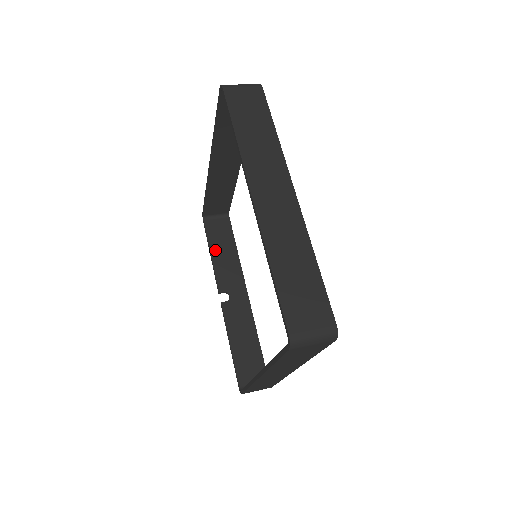
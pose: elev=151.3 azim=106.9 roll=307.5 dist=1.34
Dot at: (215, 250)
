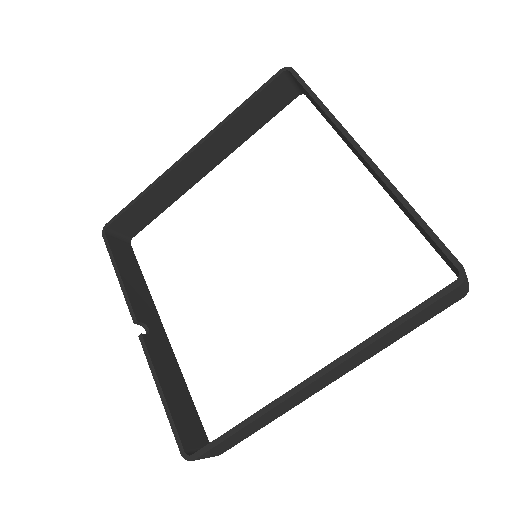
Dot at: (123, 271)
